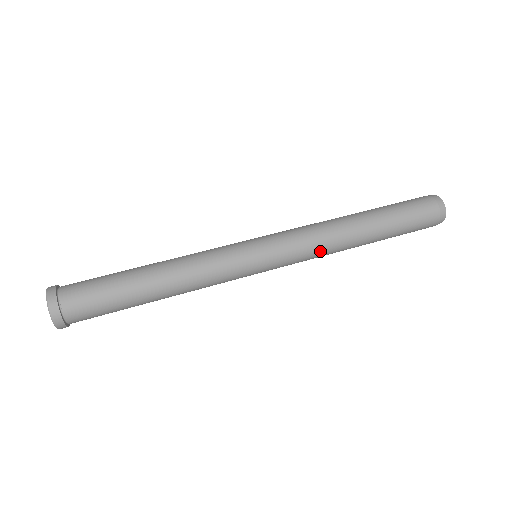
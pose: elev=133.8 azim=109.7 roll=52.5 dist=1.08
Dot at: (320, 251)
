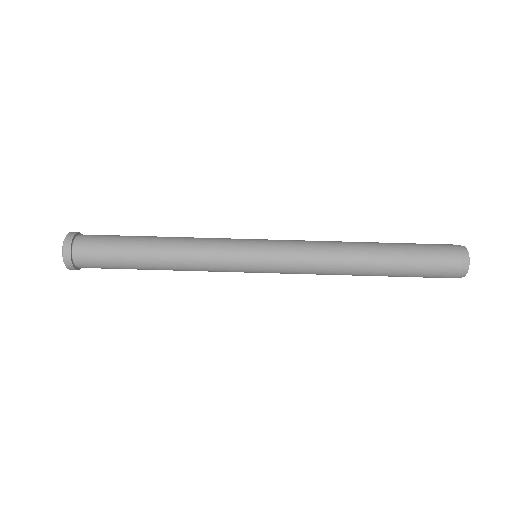
Dot at: (316, 274)
